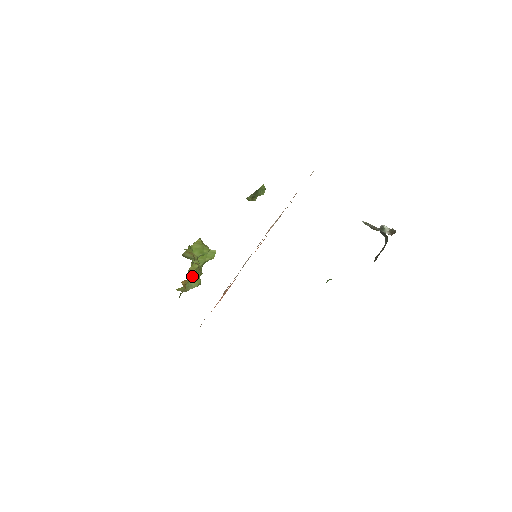
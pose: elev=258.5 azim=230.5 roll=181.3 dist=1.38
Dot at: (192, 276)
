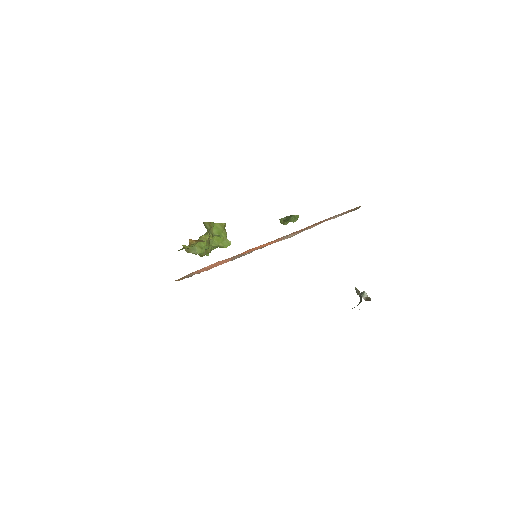
Dot at: (200, 241)
